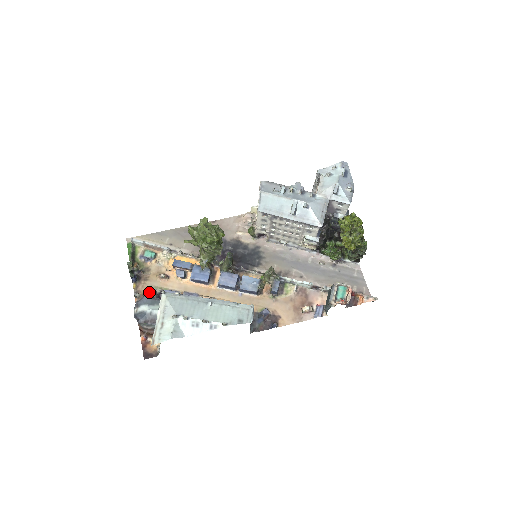
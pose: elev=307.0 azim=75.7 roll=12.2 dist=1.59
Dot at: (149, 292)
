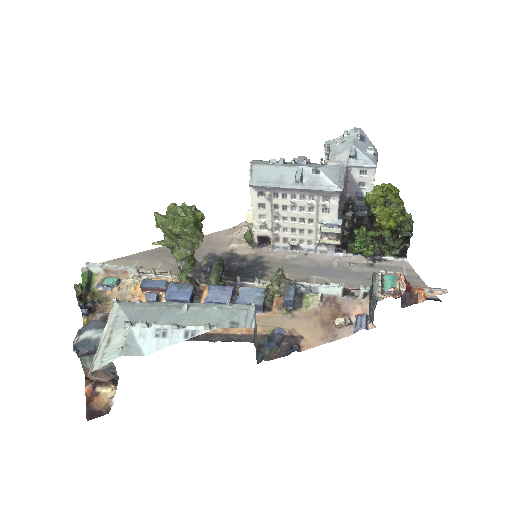
Dot at: (101, 317)
